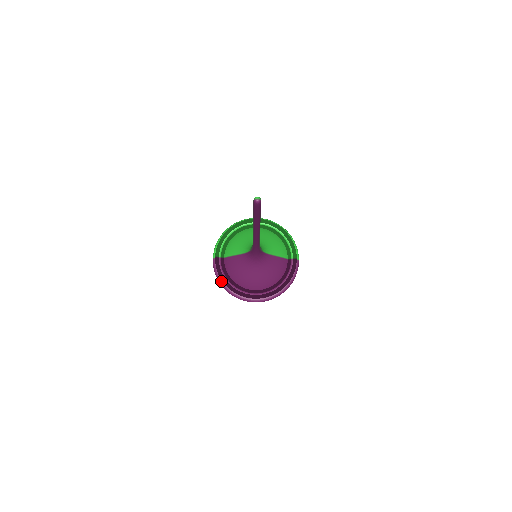
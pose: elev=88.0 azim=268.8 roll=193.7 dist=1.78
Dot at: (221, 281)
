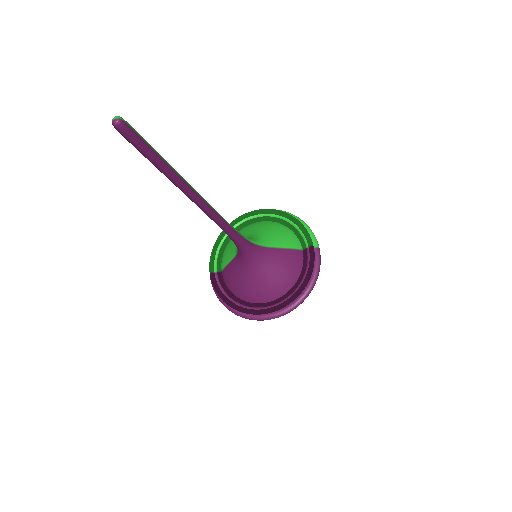
Dot at: (224, 302)
